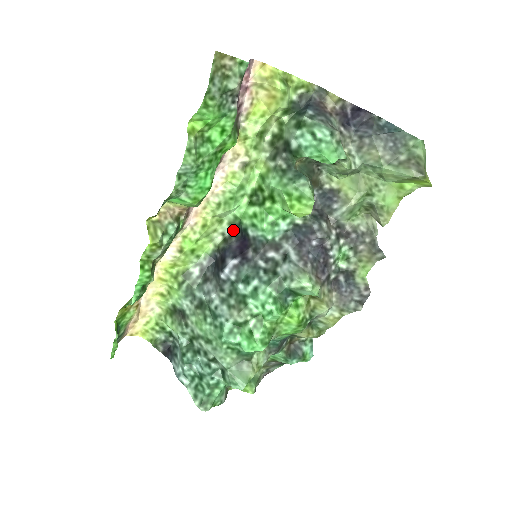
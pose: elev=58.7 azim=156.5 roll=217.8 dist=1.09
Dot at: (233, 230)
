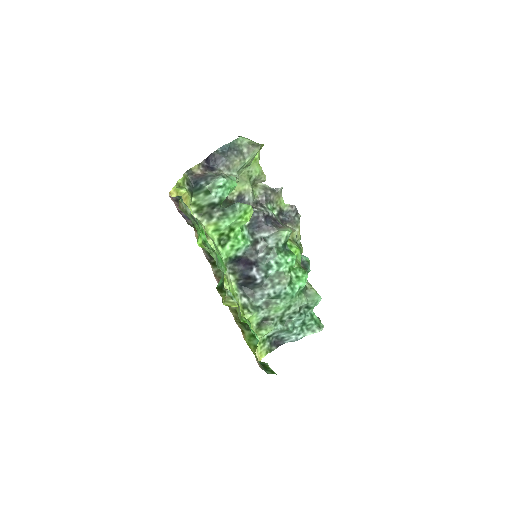
Dot at: (229, 266)
